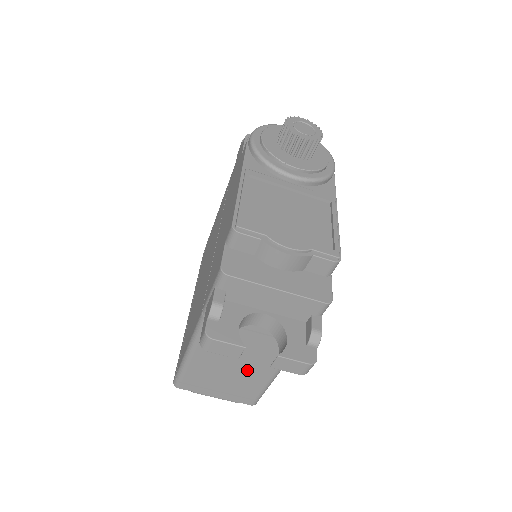
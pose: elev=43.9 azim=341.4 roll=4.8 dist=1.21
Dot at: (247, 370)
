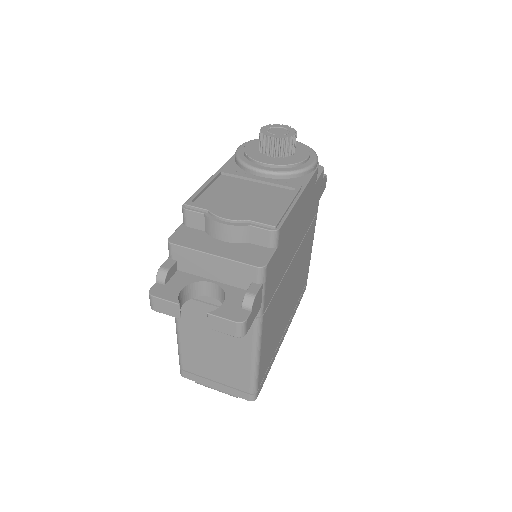
Dot at: (228, 354)
